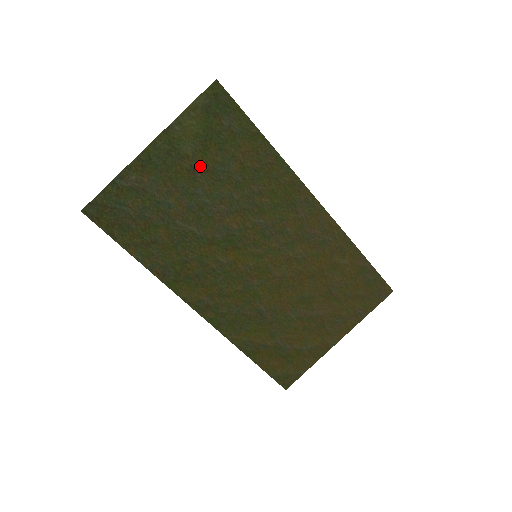
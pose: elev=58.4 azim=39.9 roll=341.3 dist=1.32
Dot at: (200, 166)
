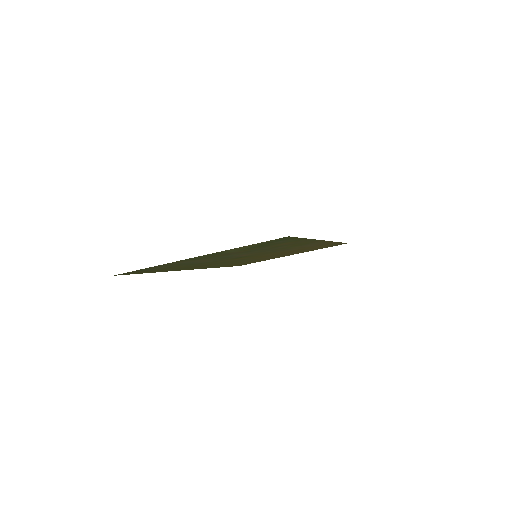
Dot at: (237, 252)
